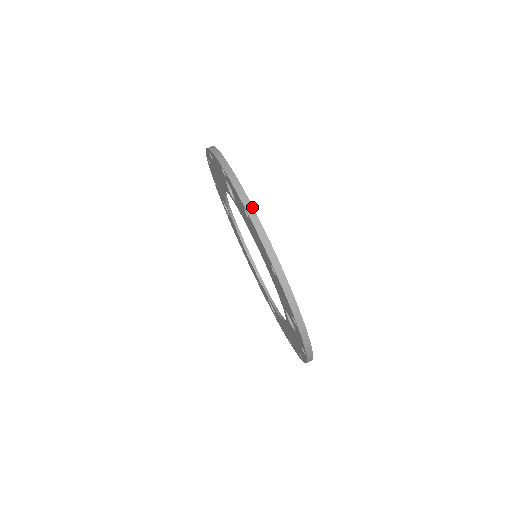
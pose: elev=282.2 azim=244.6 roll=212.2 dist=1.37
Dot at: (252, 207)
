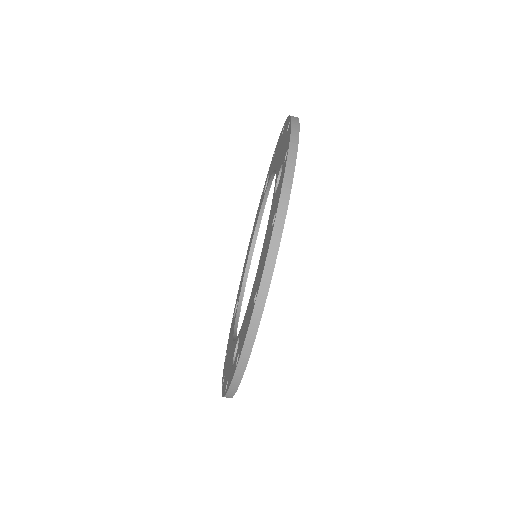
Dot at: (284, 218)
